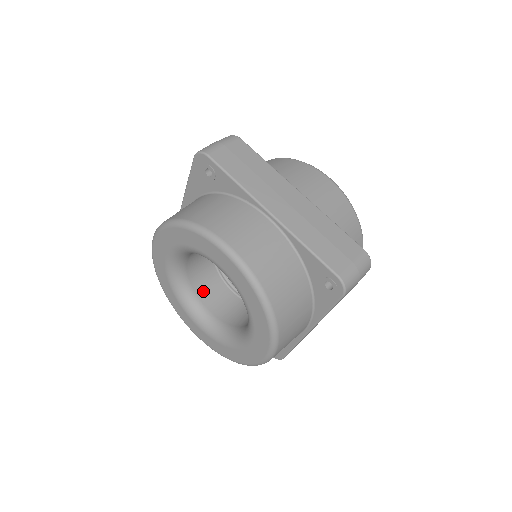
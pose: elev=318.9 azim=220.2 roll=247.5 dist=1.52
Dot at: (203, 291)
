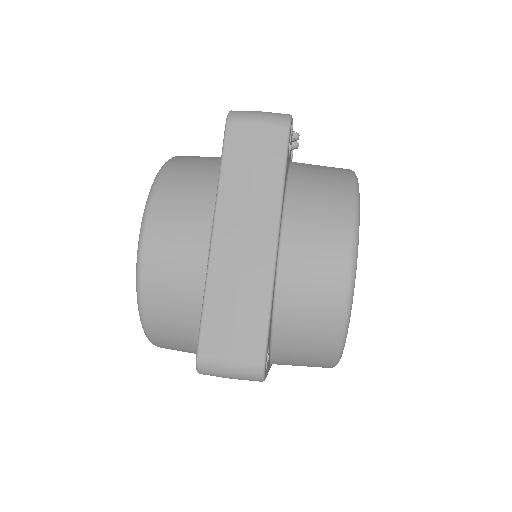
Dot at: occluded
